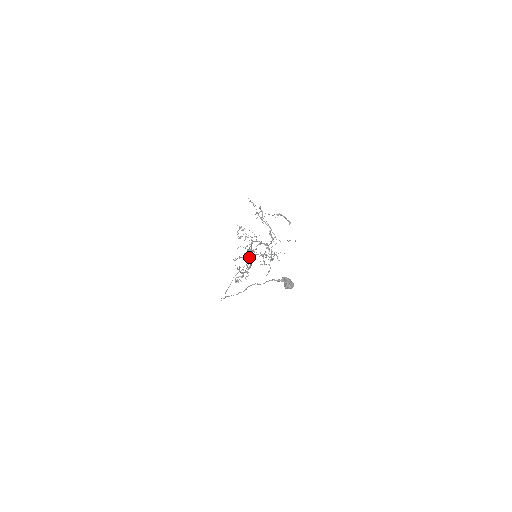
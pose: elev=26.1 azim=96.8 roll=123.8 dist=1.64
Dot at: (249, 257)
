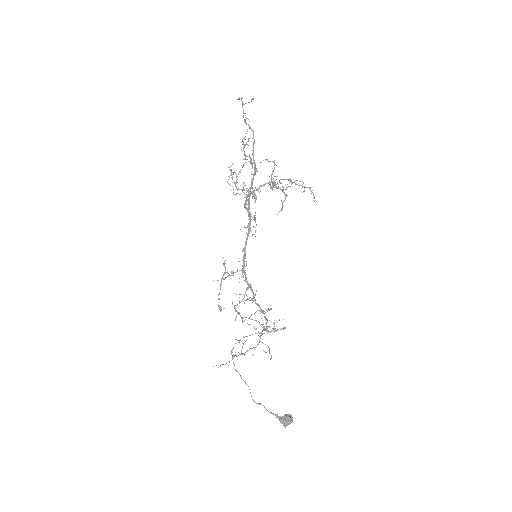
Dot at: (249, 197)
